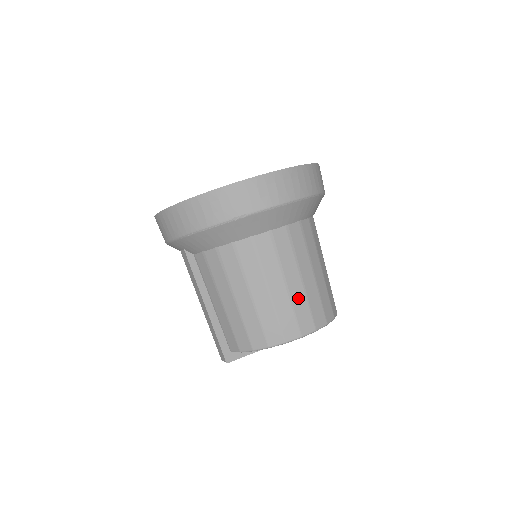
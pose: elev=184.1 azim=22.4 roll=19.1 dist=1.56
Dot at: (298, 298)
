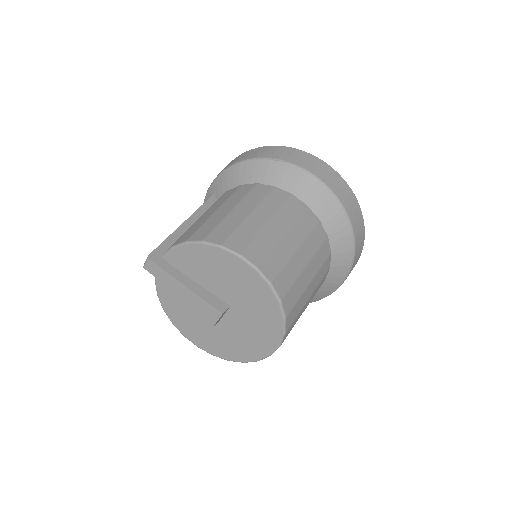
Dot at: (268, 237)
